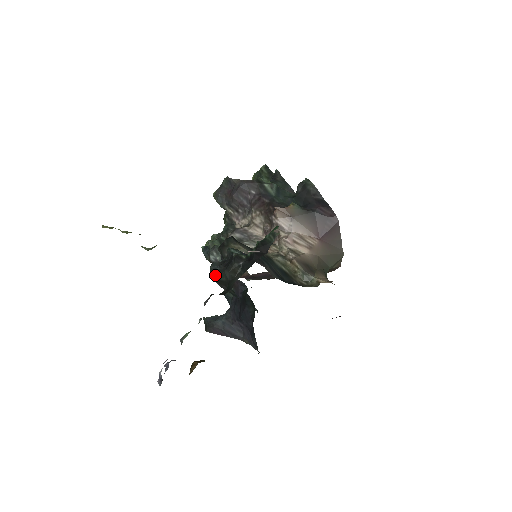
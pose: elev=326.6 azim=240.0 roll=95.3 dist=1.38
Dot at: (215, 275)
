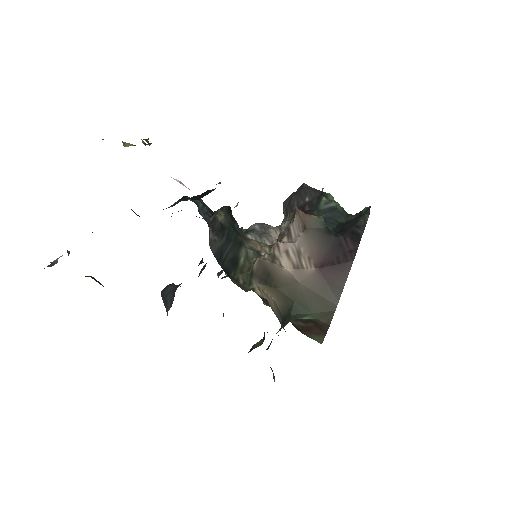
Dot at: occluded
